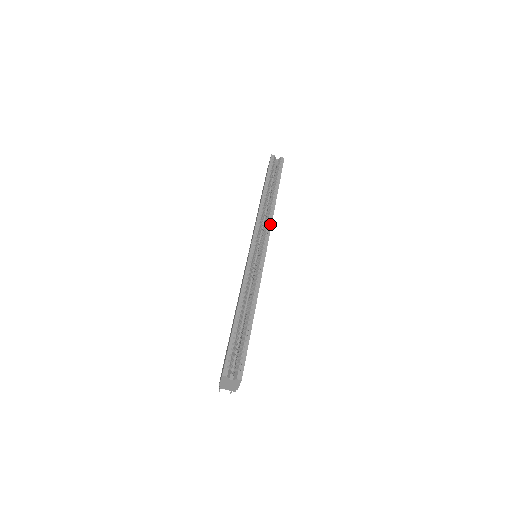
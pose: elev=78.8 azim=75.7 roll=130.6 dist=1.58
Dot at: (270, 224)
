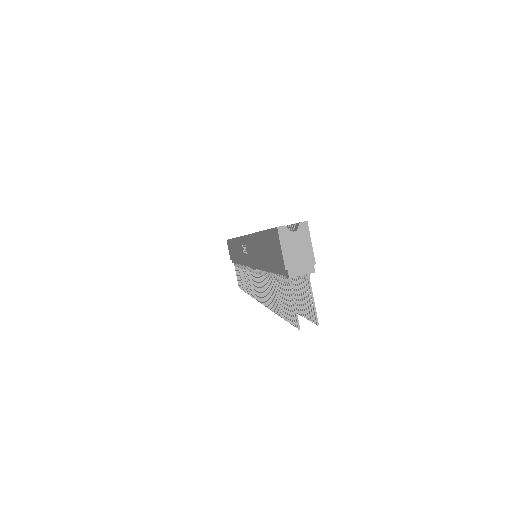
Dot at: occluded
